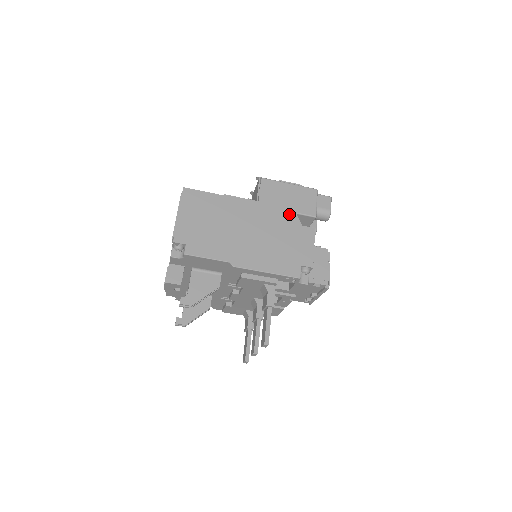
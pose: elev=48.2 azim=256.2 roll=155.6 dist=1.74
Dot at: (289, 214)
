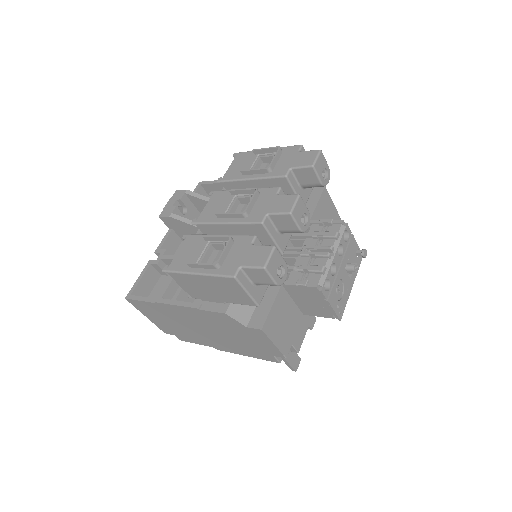
Dot at: (224, 317)
